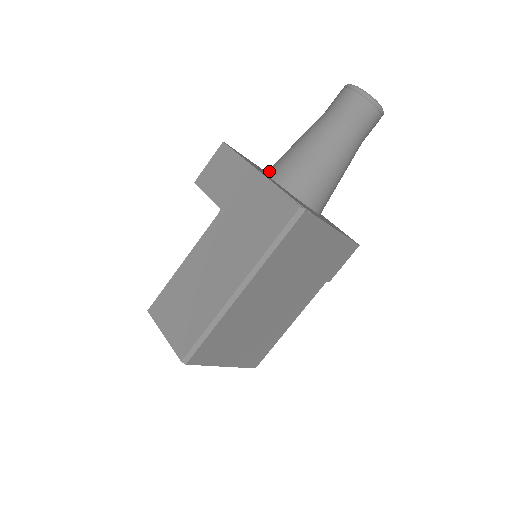
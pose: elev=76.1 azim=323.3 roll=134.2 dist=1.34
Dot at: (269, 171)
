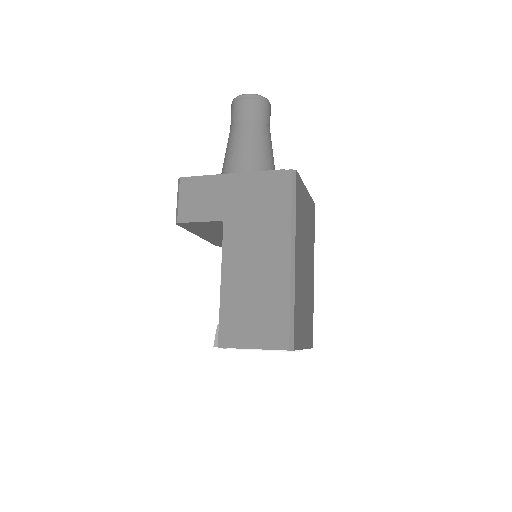
Dot at: occluded
